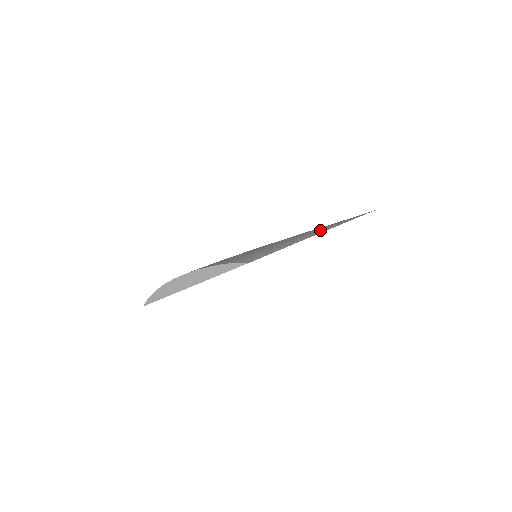
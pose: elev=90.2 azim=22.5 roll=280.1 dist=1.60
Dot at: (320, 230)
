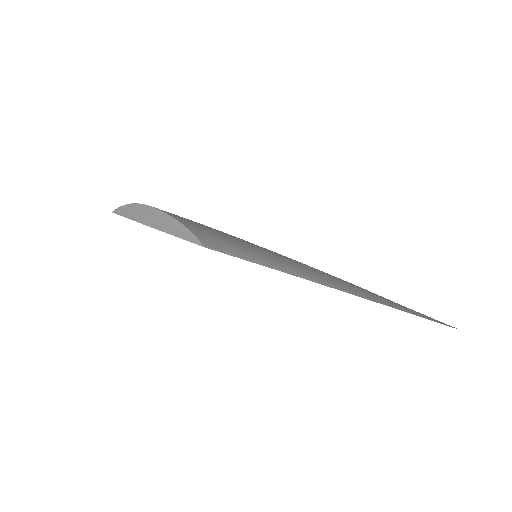
Dot at: (354, 290)
